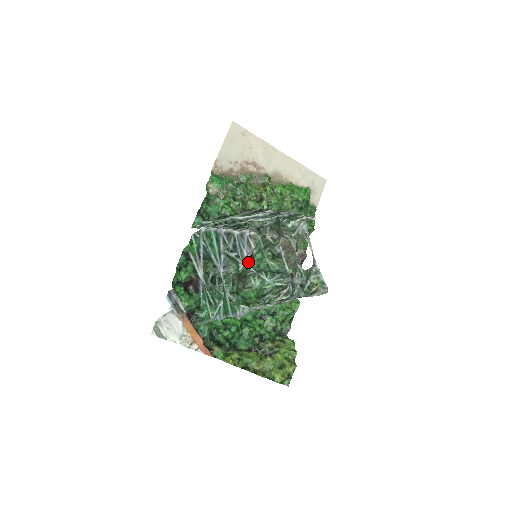
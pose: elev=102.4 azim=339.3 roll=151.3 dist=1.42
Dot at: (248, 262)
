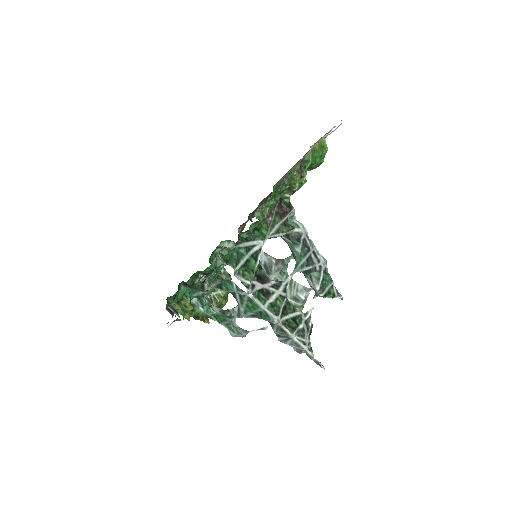
Dot at: occluded
